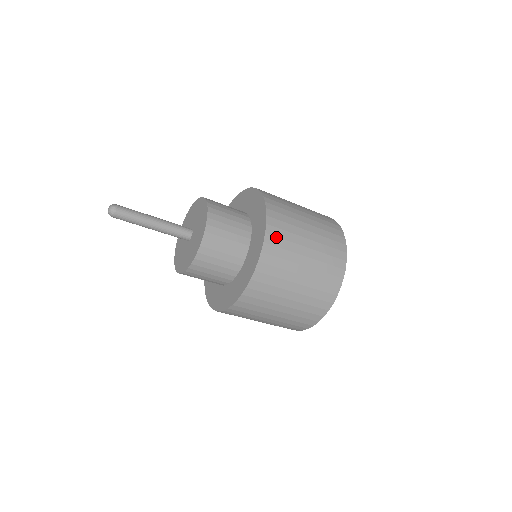
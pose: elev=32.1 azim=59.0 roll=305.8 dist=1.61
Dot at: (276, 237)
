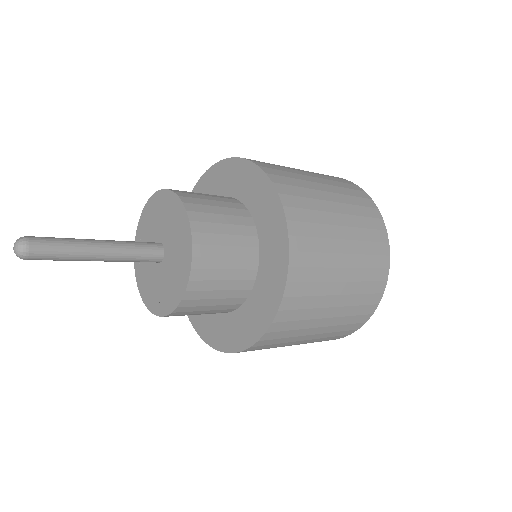
Dot at: (301, 283)
